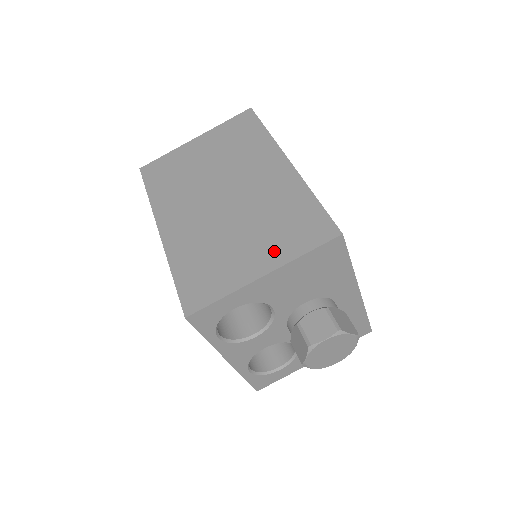
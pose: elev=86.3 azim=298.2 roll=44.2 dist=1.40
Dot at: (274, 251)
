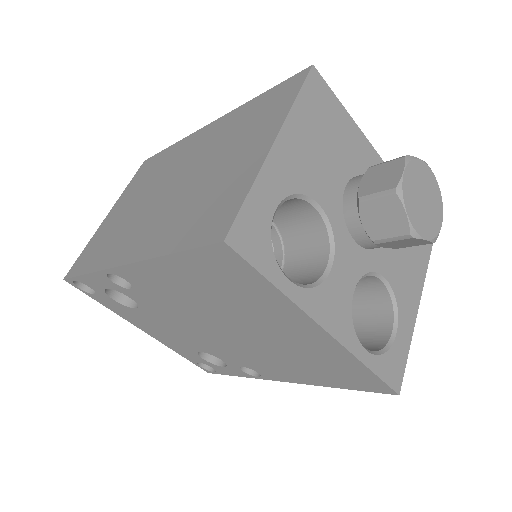
Dot at: (263, 131)
